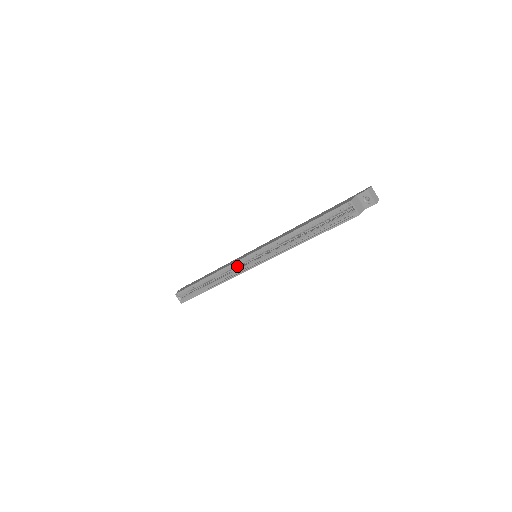
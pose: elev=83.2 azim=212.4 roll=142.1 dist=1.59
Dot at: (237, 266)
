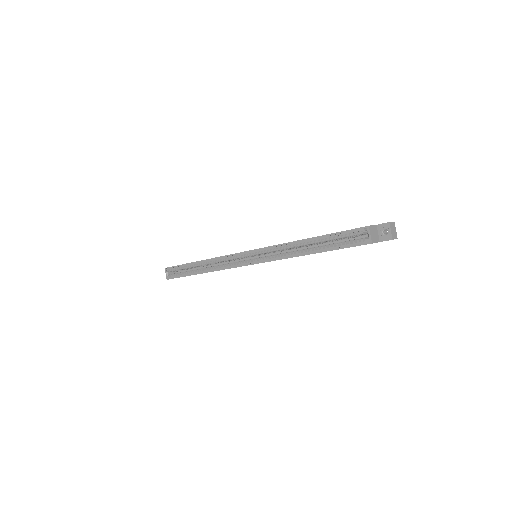
Dot at: (234, 259)
